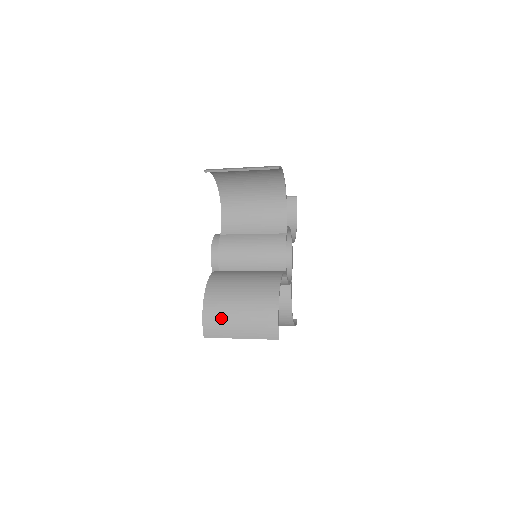
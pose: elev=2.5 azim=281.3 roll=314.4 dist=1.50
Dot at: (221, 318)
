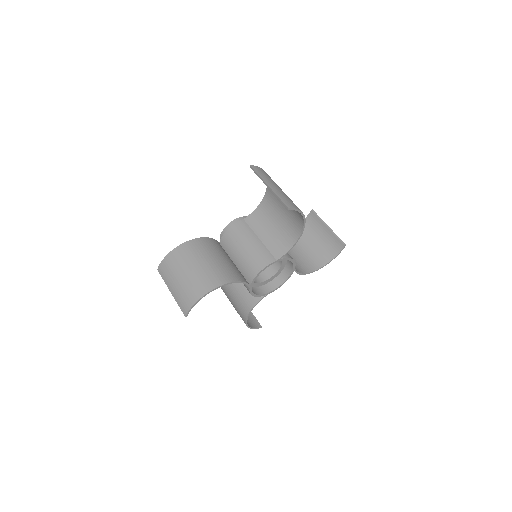
Dot at: occluded
